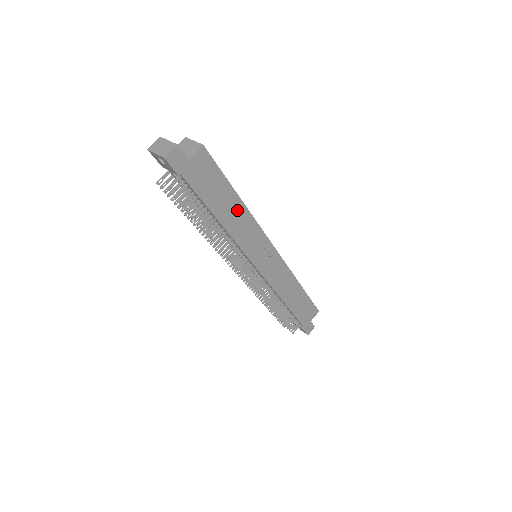
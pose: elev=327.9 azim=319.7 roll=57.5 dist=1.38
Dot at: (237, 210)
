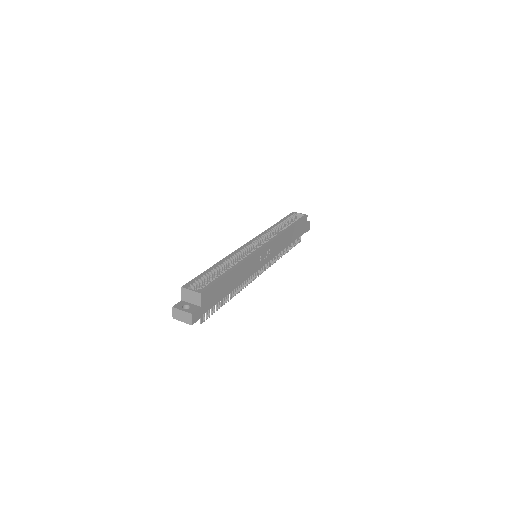
Dot at: (236, 274)
